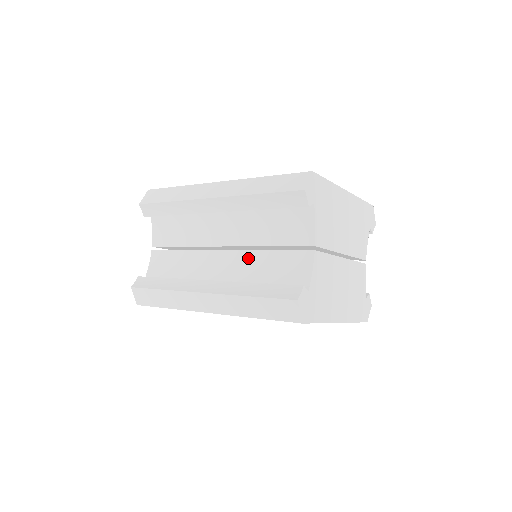
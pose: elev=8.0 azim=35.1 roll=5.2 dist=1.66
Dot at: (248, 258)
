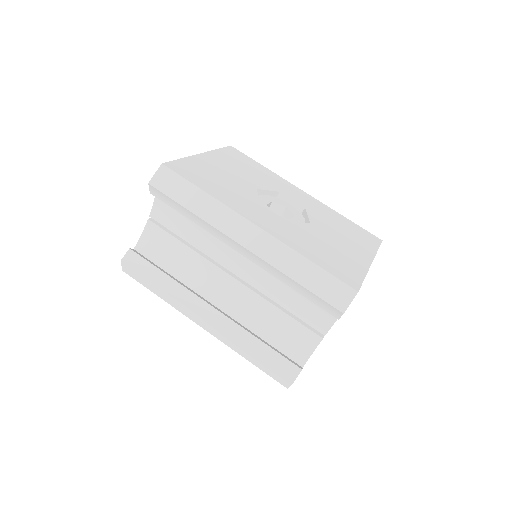
Dot at: (257, 302)
